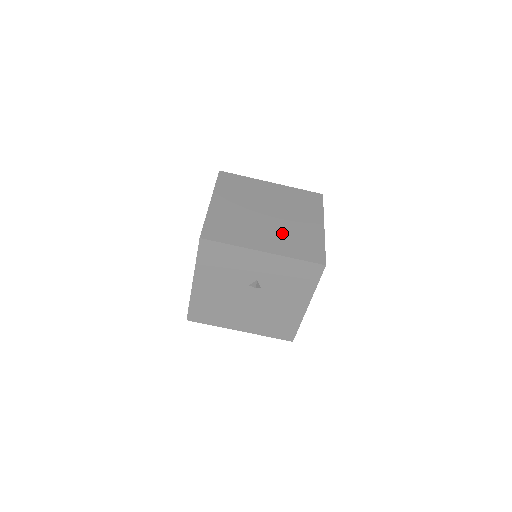
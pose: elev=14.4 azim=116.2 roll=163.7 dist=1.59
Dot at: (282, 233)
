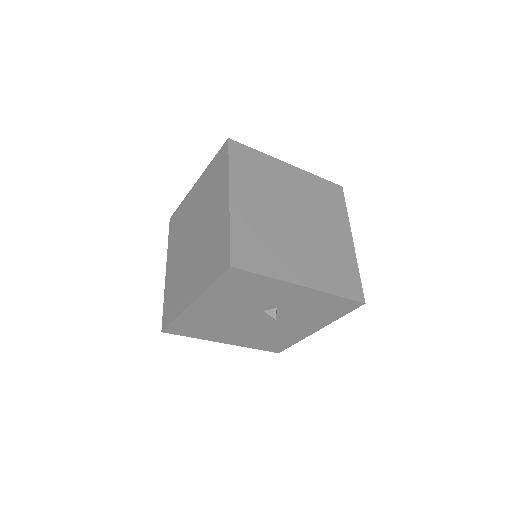
Dot at: (316, 253)
